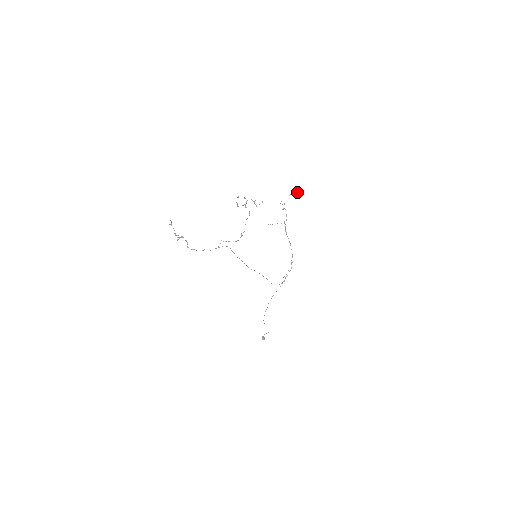
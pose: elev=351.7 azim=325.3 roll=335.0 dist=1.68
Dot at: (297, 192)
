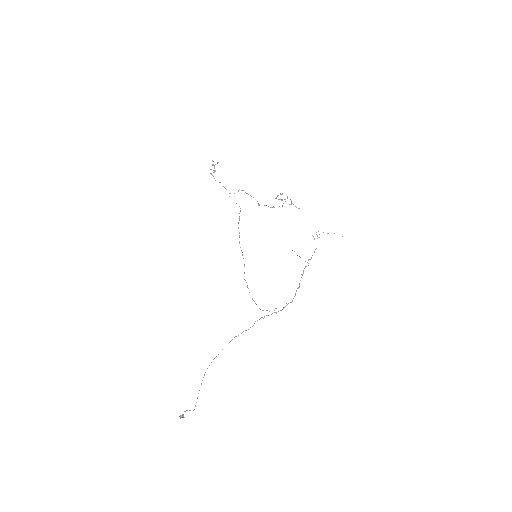
Dot at: occluded
